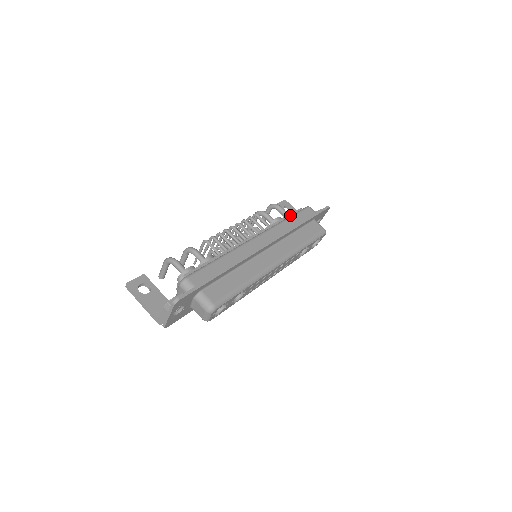
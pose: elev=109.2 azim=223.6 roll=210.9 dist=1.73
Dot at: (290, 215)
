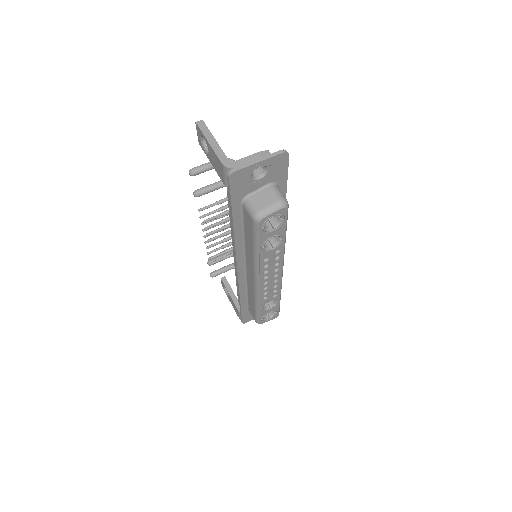
Dot at: occluded
